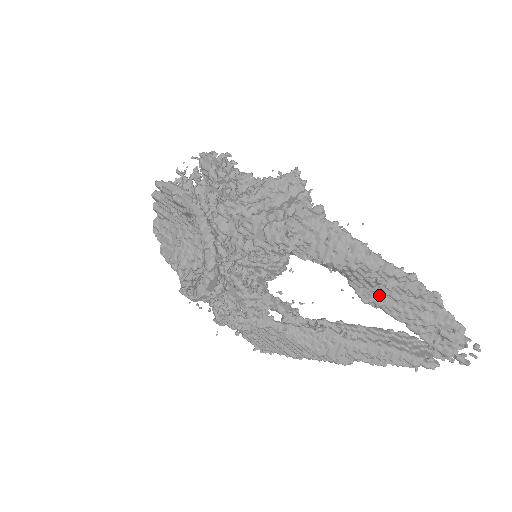
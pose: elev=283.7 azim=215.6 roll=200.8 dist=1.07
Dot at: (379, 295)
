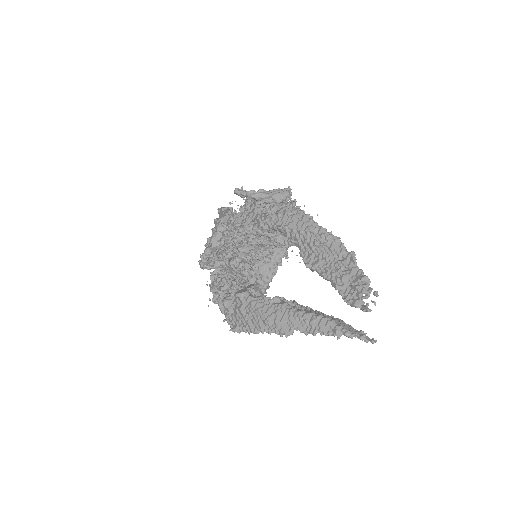
Dot at: (316, 258)
